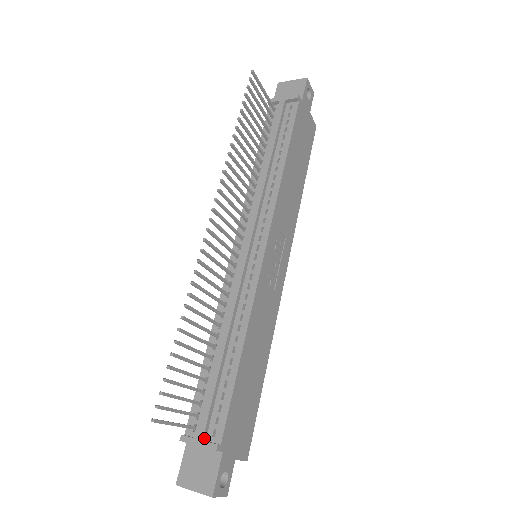
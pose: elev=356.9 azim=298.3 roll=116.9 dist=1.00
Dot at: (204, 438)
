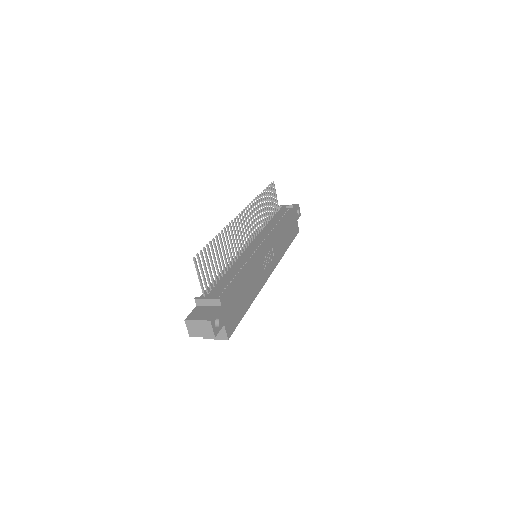
Dot at: (212, 297)
